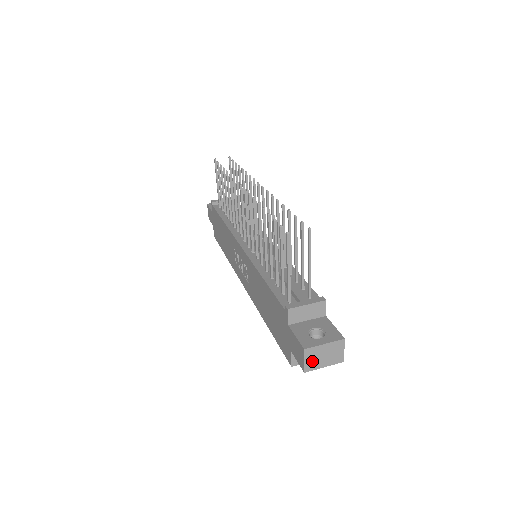
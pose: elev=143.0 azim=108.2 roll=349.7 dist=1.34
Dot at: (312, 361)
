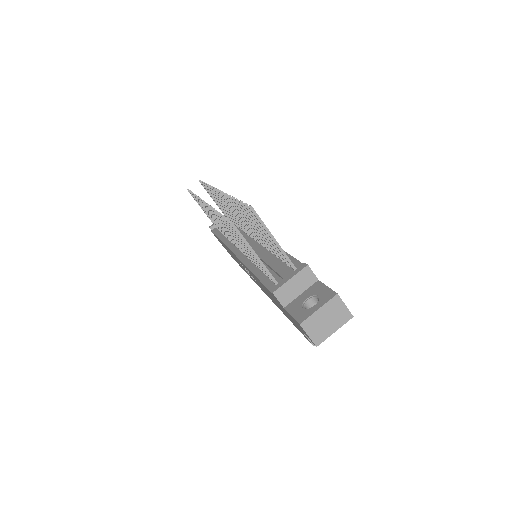
Dot at: (317, 332)
